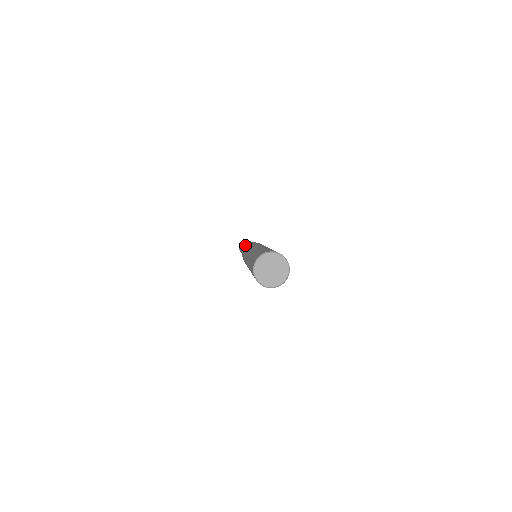
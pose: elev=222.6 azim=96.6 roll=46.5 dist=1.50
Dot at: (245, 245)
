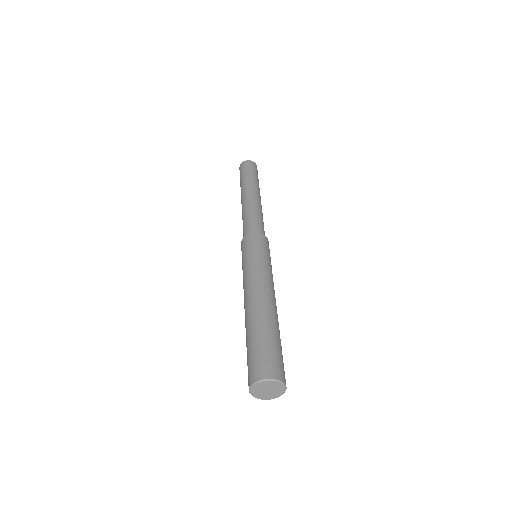
Dot at: (246, 208)
